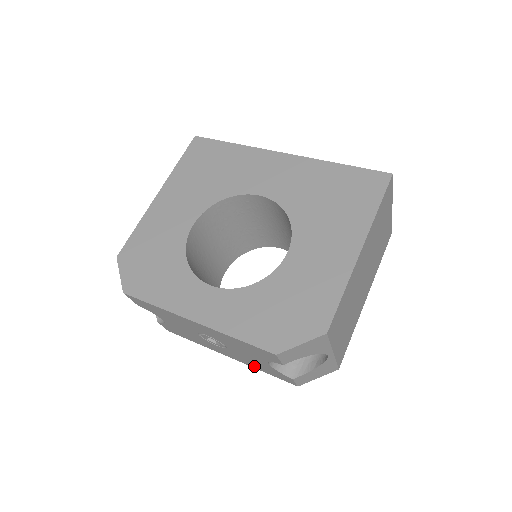
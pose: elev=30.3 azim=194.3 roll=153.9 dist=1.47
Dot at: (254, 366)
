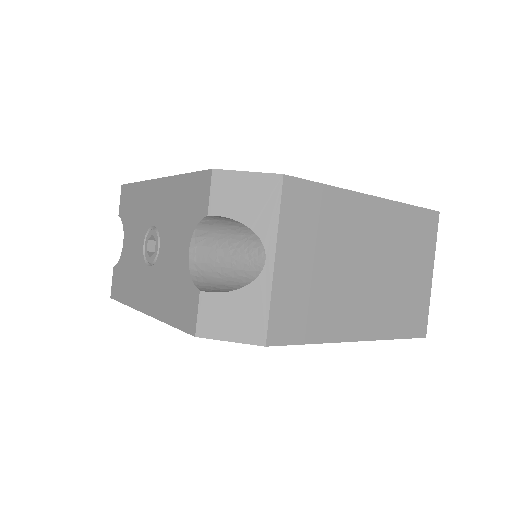
Dot at: (165, 309)
